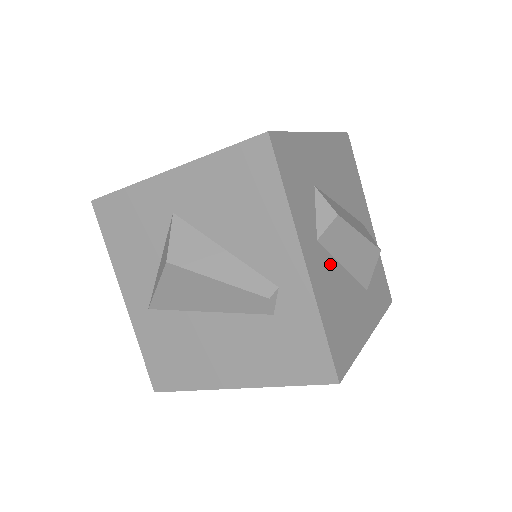
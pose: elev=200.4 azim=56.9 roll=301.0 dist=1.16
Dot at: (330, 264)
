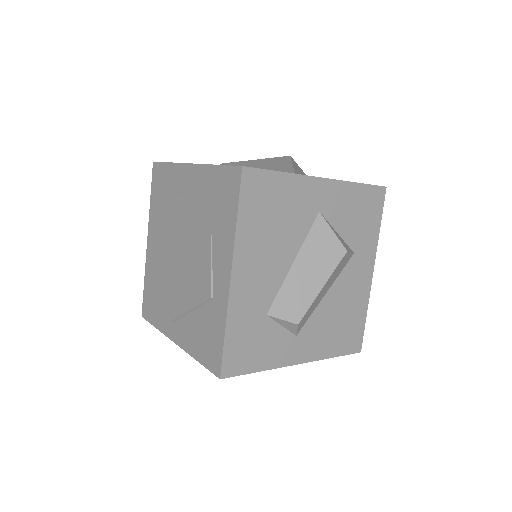
Dot at: (314, 321)
